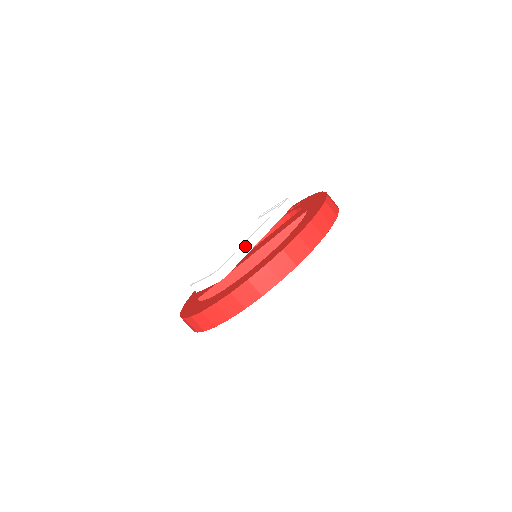
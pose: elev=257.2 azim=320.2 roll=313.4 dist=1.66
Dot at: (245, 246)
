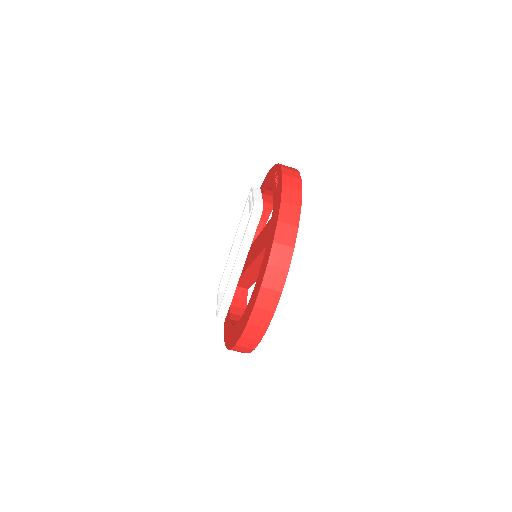
Dot at: (230, 285)
